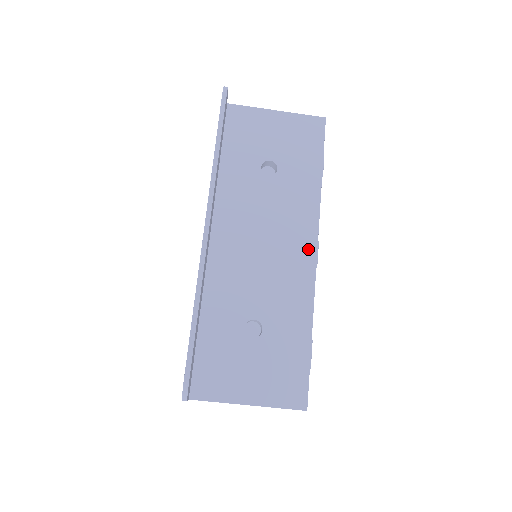
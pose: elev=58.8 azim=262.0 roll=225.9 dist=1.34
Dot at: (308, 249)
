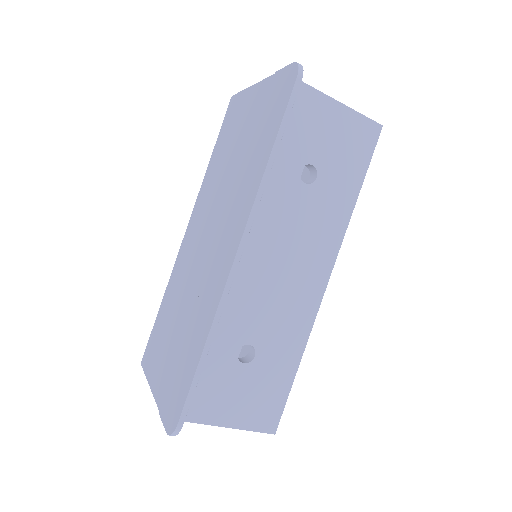
Dot at: (321, 278)
